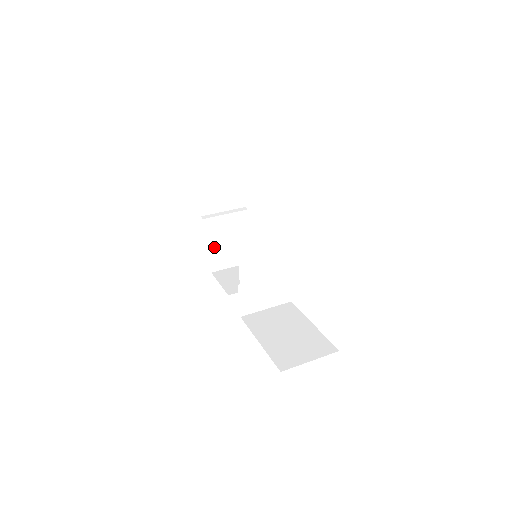
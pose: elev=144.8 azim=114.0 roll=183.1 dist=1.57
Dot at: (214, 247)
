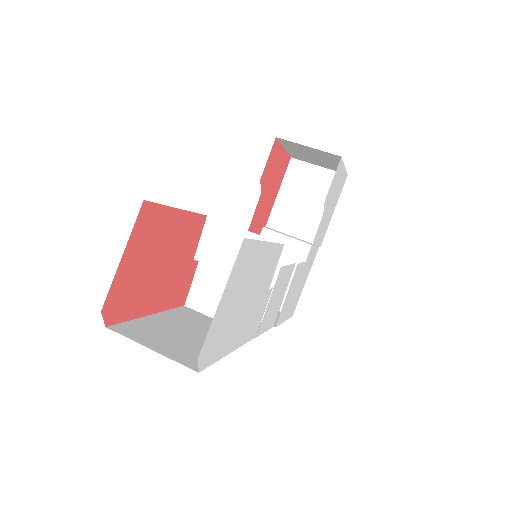
Dot at: occluded
